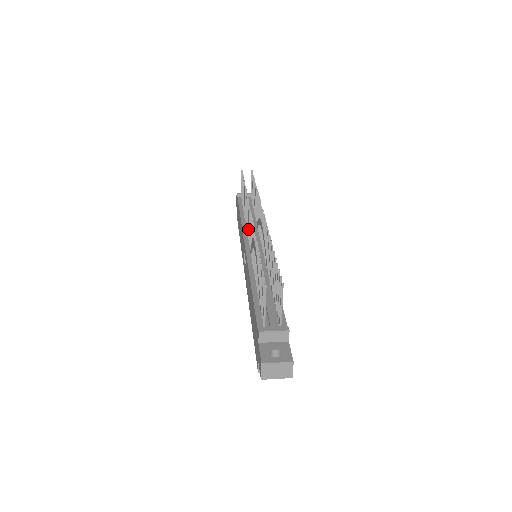
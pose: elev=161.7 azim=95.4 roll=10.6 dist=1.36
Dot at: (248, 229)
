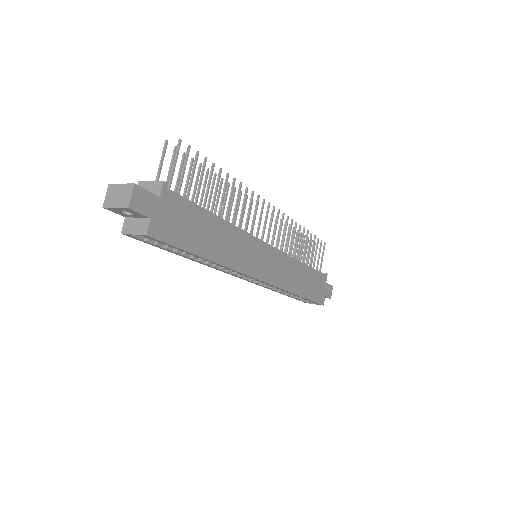
Dot at: occluded
